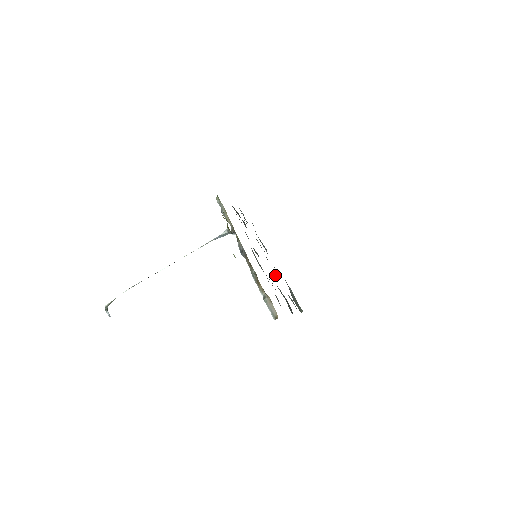
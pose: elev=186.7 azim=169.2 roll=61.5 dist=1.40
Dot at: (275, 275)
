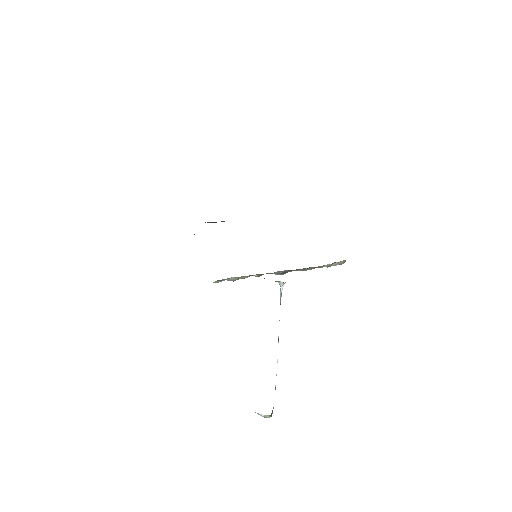
Dot at: occluded
